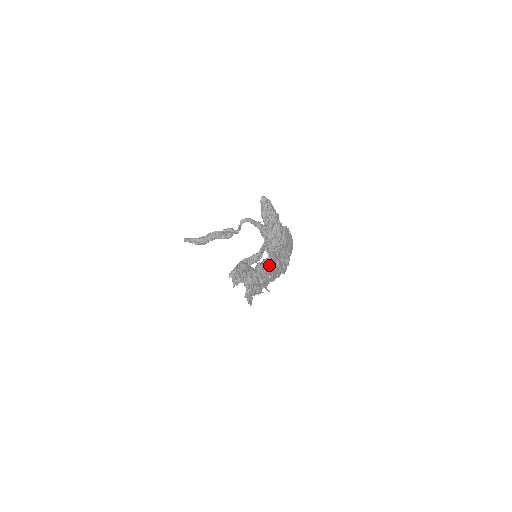
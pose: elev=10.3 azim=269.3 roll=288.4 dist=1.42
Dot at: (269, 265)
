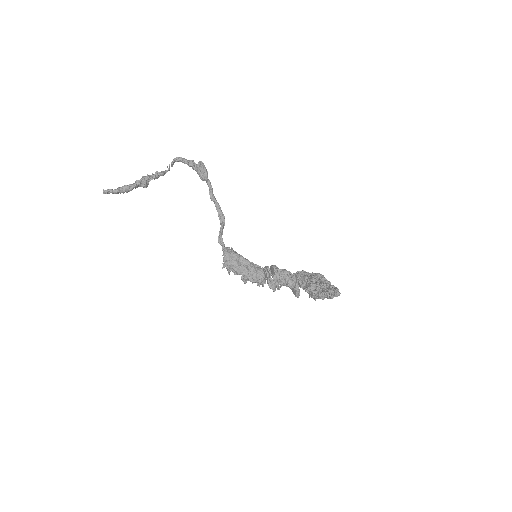
Dot at: (298, 291)
